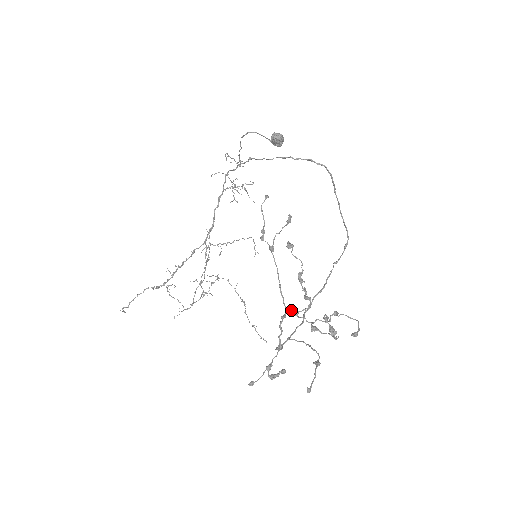
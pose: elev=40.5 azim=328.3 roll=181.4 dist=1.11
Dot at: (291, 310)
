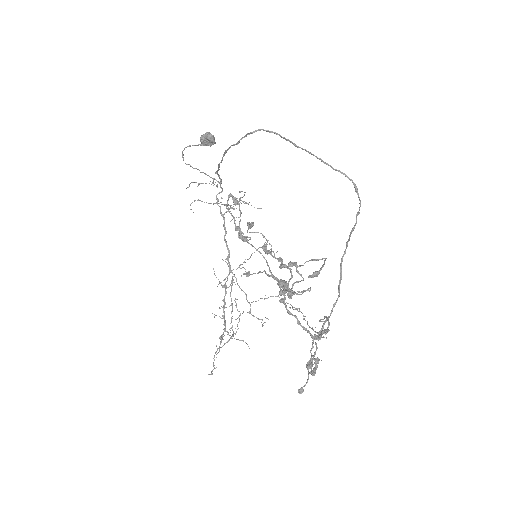
Dot at: occluded
